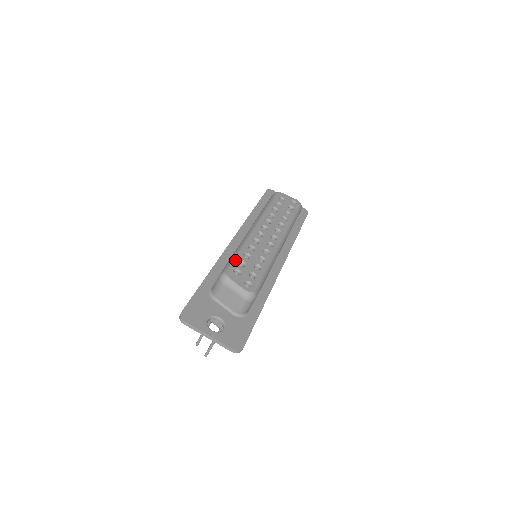
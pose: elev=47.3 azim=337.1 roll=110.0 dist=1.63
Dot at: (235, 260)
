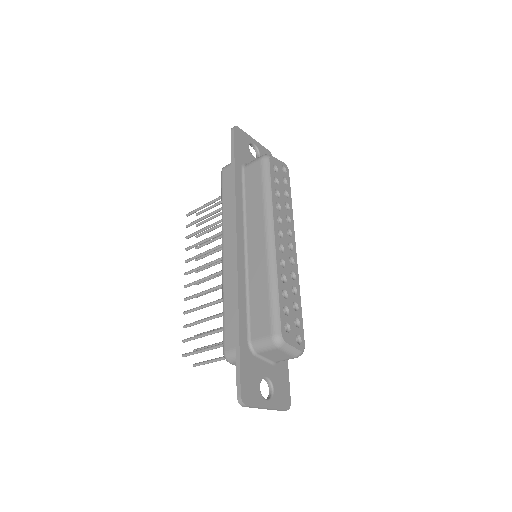
Dot at: (281, 310)
